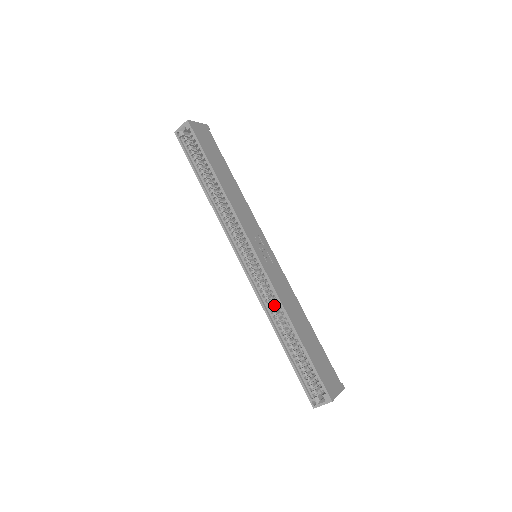
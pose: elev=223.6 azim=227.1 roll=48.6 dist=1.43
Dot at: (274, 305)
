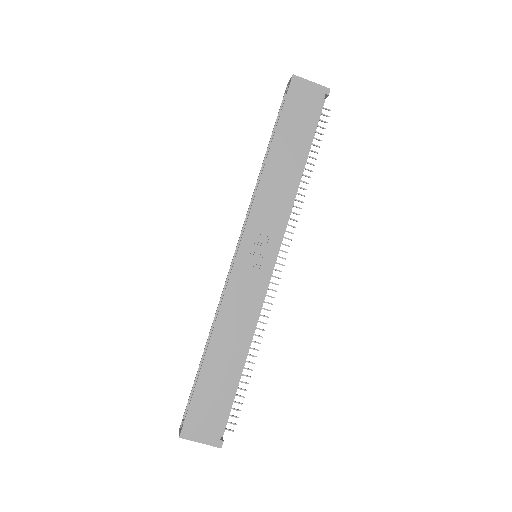
Dot at: occluded
